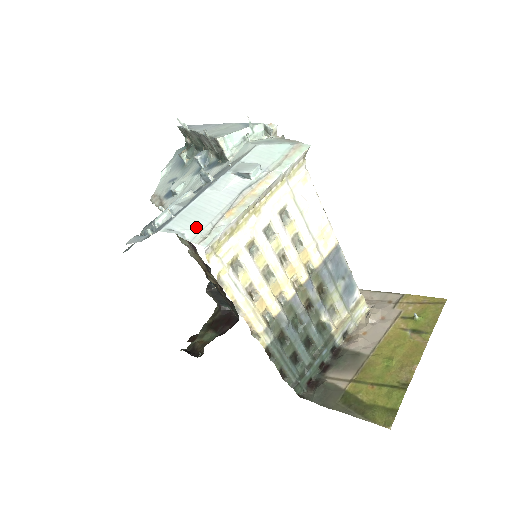
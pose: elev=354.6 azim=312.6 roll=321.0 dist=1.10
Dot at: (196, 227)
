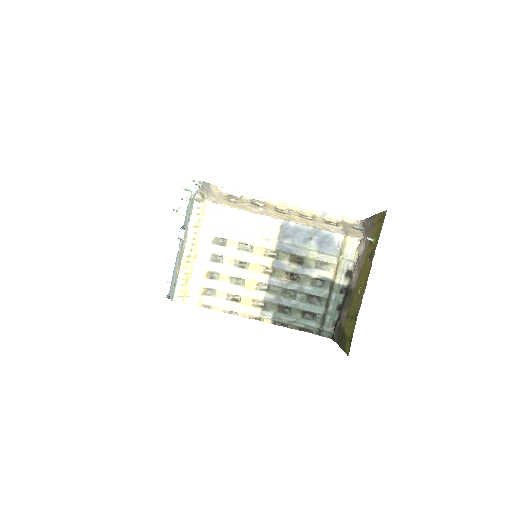
Dot at: (172, 288)
